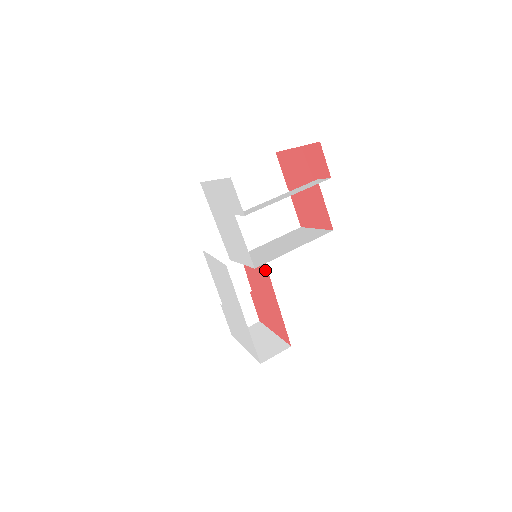
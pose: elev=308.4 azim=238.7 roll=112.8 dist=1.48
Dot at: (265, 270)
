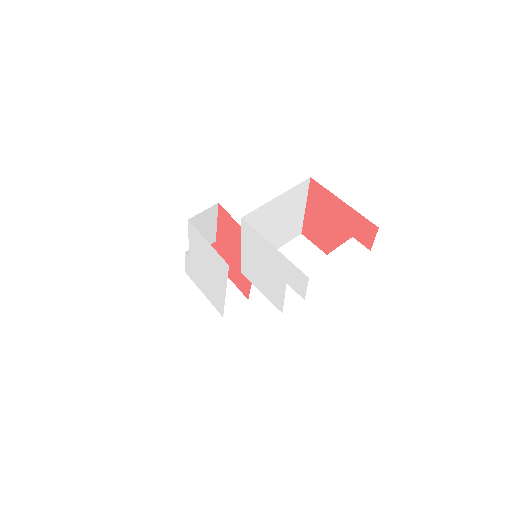
Dot at: occluded
